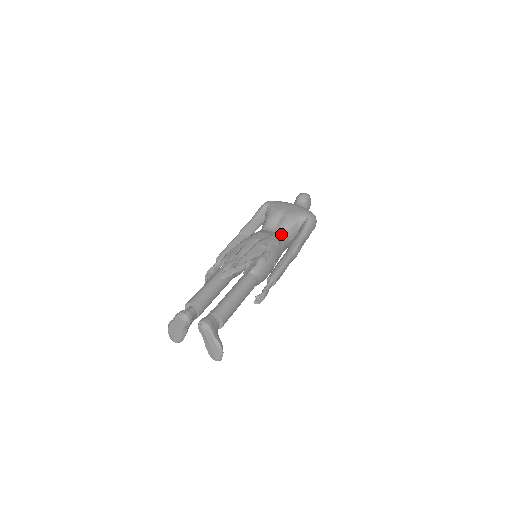
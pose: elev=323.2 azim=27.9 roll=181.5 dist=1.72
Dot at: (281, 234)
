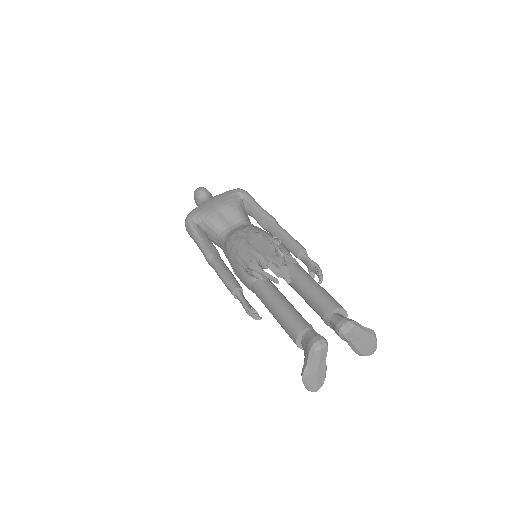
Dot at: (245, 223)
